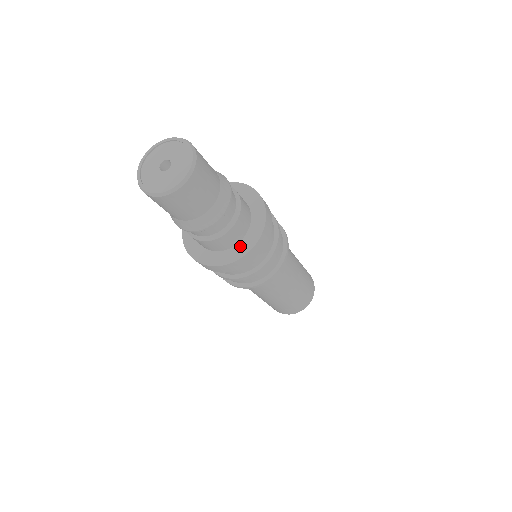
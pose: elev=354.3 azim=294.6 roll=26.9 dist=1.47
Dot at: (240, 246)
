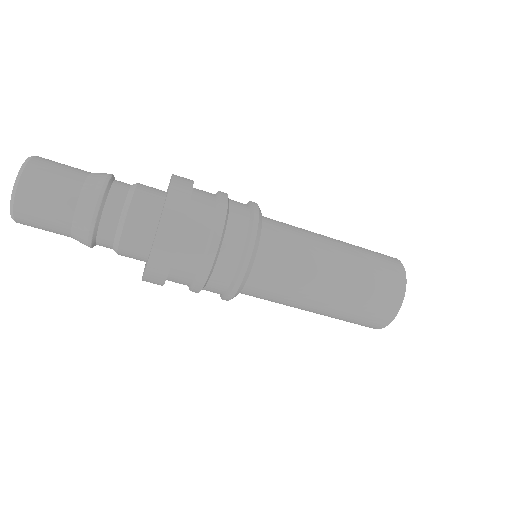
Dot at: (146, 264)
